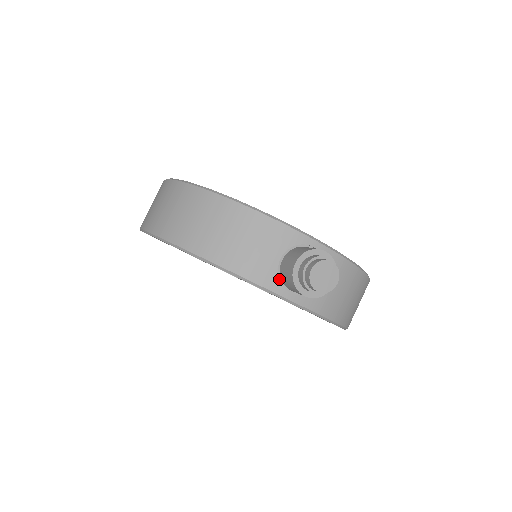
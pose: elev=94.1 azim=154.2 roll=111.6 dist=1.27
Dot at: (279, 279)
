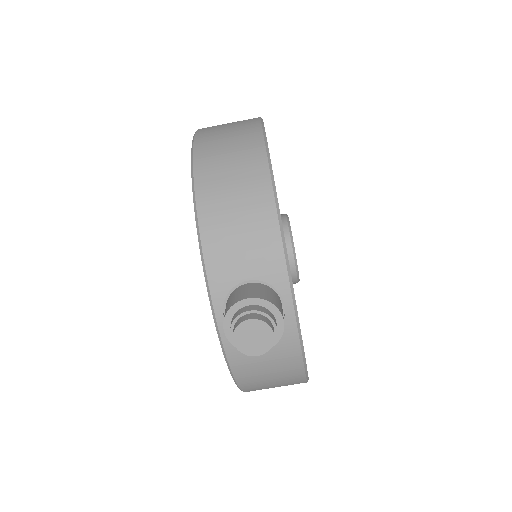
Dot at: (228, 293)
